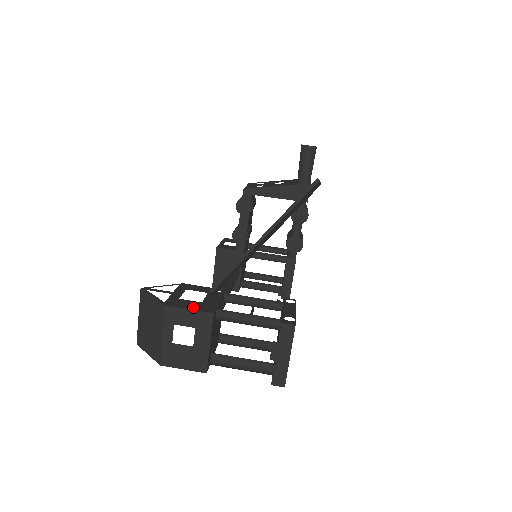
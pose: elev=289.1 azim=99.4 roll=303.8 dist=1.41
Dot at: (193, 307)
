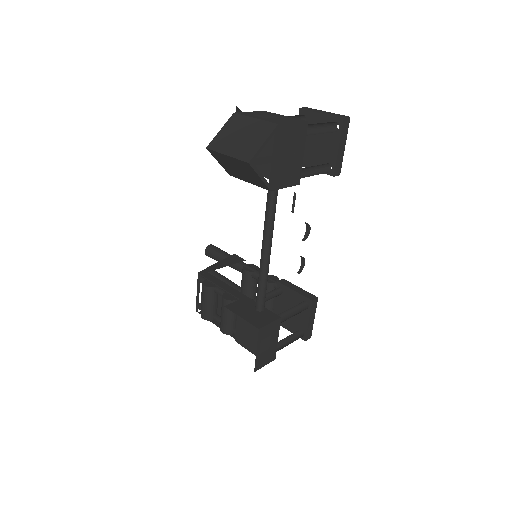
Dot at: occluded
